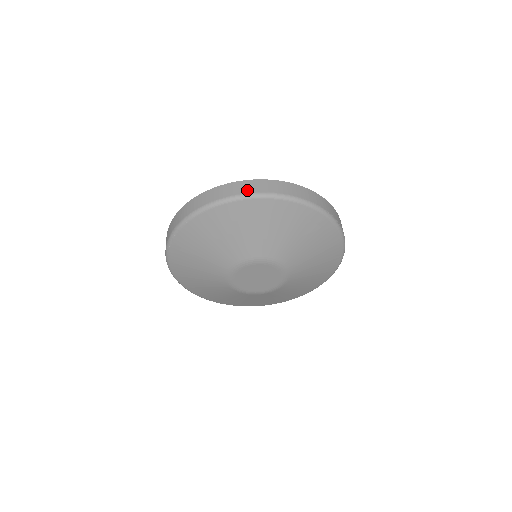
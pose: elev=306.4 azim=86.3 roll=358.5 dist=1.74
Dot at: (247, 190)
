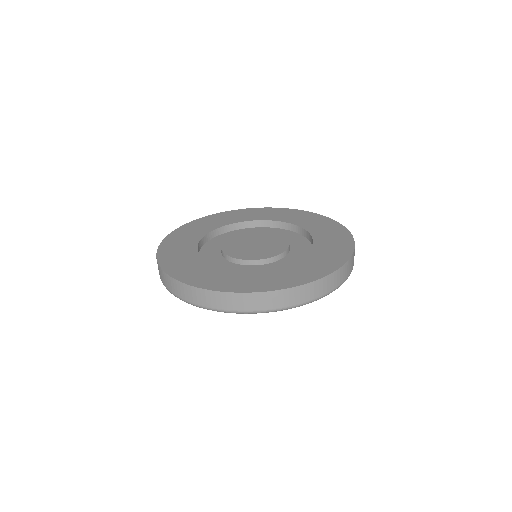
Dot at: (248, 307)
